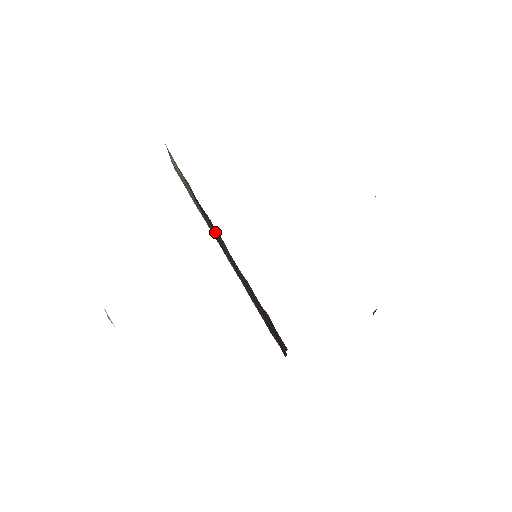
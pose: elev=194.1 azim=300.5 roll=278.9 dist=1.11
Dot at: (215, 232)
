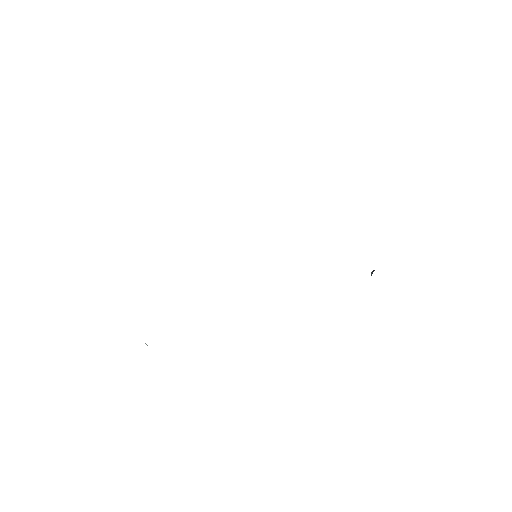
Dot at: occluded
